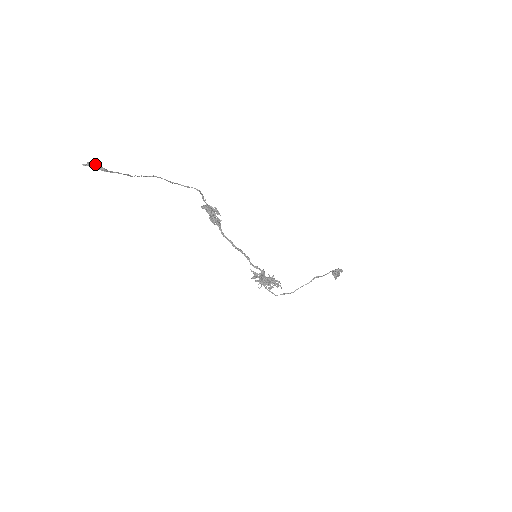
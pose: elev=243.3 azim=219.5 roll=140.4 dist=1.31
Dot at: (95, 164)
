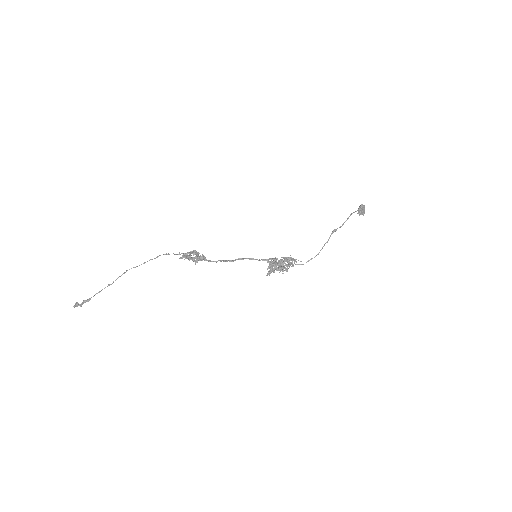
Dot at: (77, 306)
